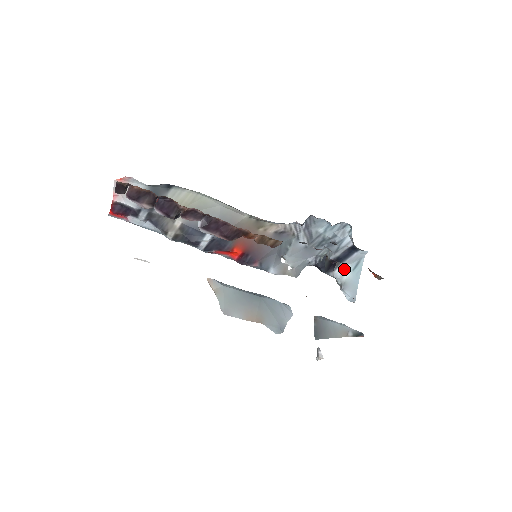
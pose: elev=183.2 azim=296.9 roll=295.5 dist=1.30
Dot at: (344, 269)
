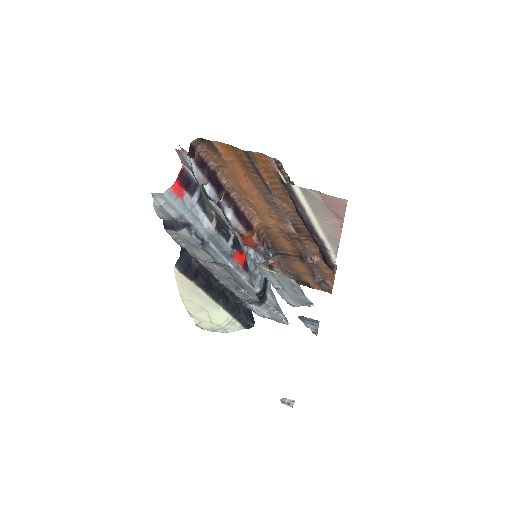
Dot at: (270, 297)
